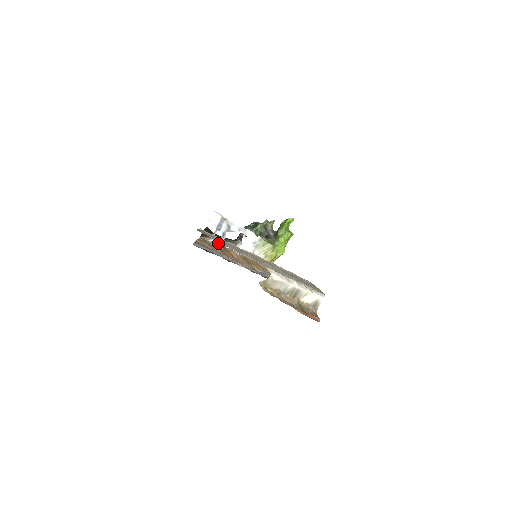
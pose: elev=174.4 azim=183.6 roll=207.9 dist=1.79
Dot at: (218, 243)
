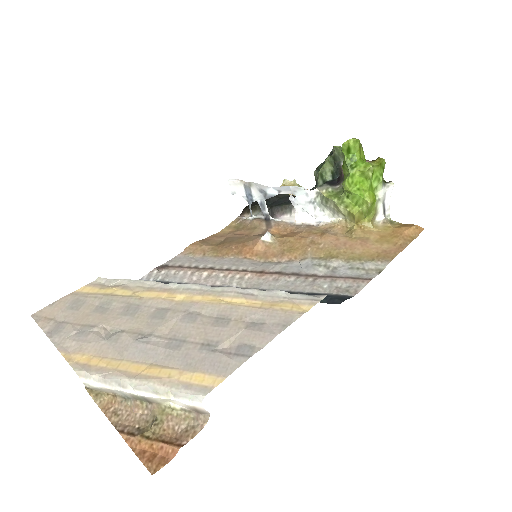
Dot at: (262, 218)
